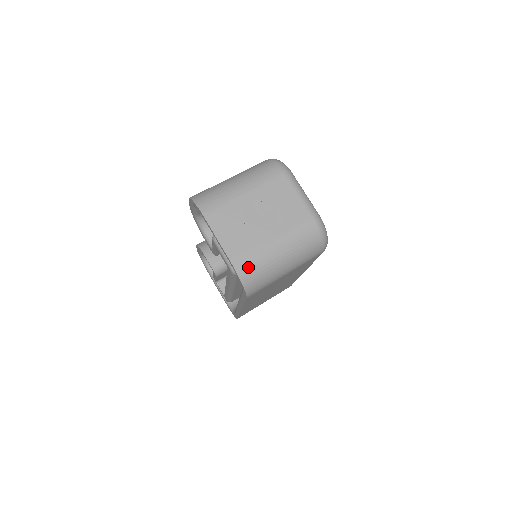
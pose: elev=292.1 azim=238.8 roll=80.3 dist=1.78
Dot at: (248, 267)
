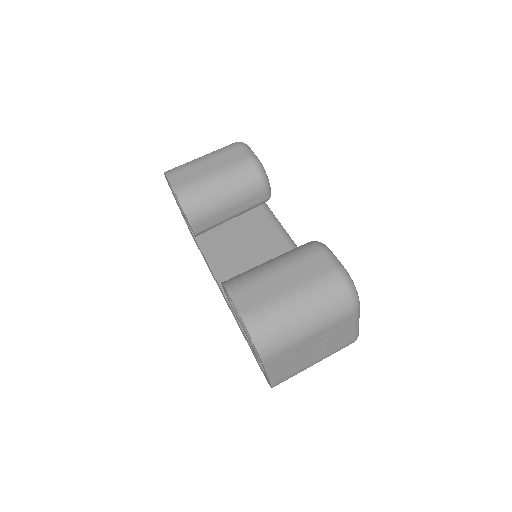
Dot at: occluded
